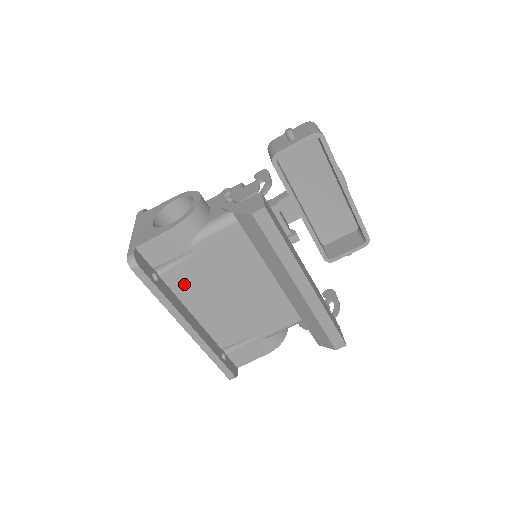
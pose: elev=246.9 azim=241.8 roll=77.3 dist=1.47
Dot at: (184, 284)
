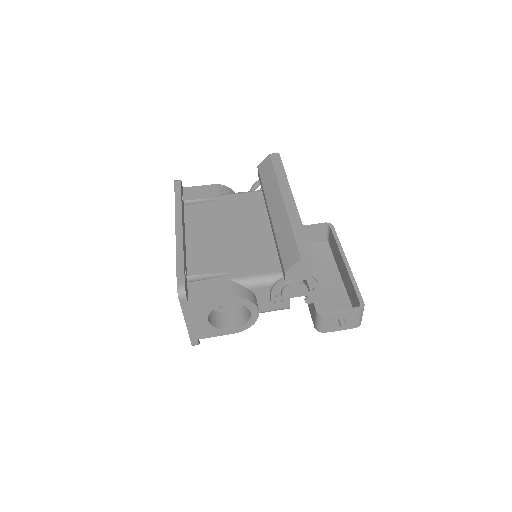
Dot at: (196, 216)
